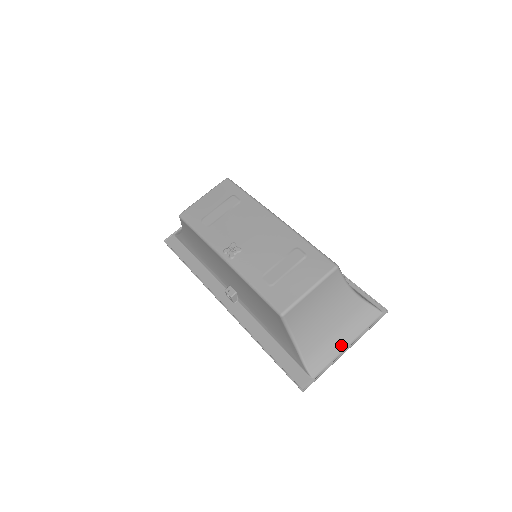
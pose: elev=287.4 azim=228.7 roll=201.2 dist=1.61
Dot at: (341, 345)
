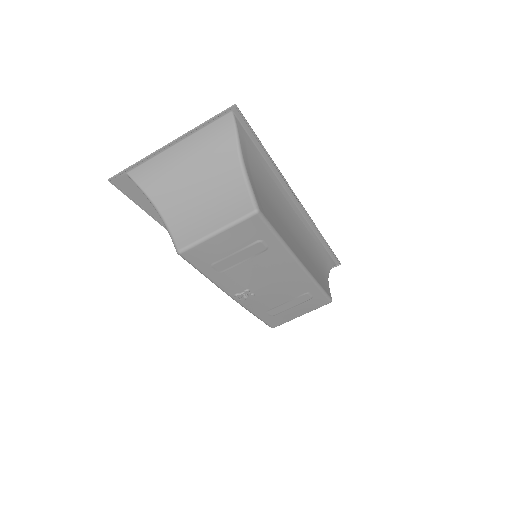
Dot at: occluded
